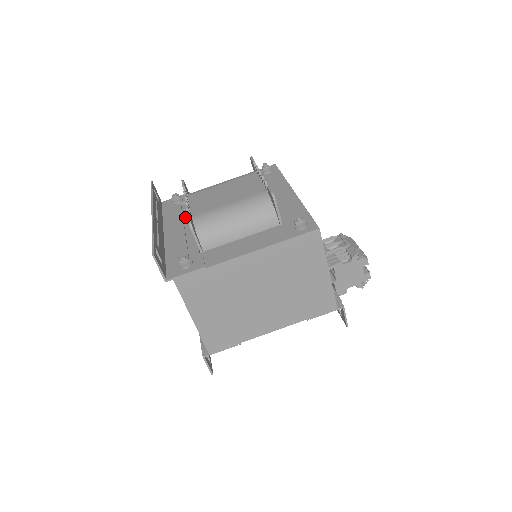
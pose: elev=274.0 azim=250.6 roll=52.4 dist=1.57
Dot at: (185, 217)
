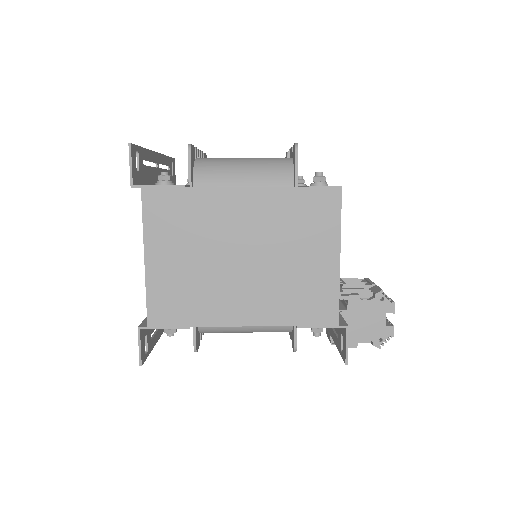
Dot at: occluded
